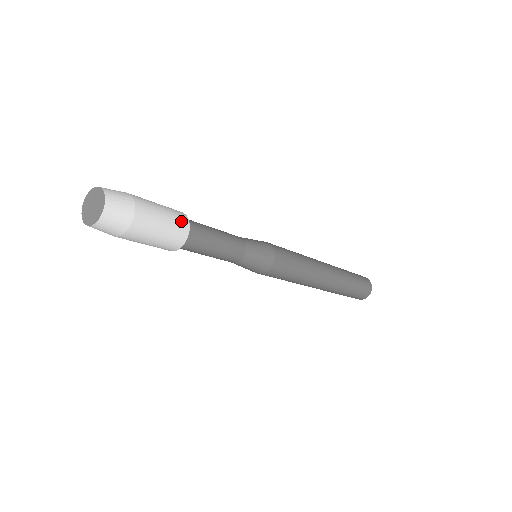
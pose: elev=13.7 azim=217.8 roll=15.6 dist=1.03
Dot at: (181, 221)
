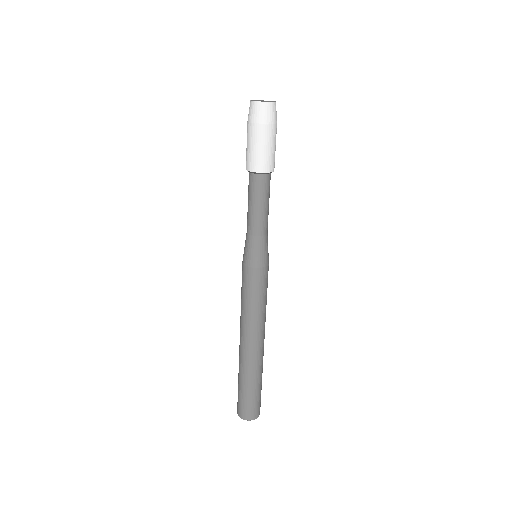
Dot at: occluded
